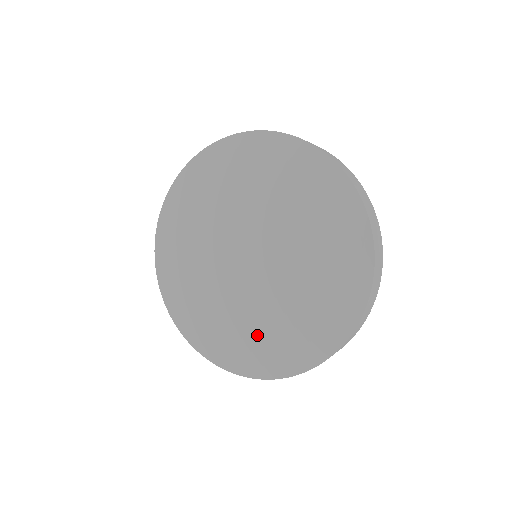
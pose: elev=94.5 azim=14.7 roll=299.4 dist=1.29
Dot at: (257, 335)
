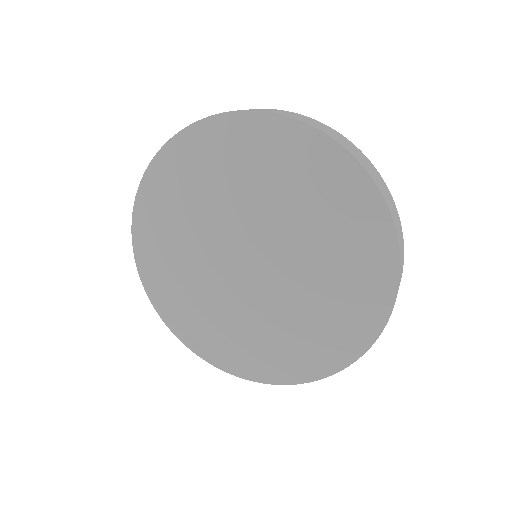
Dot at: (331, 306)
